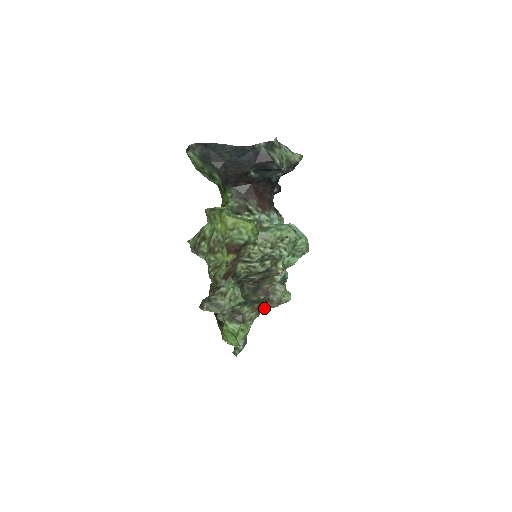
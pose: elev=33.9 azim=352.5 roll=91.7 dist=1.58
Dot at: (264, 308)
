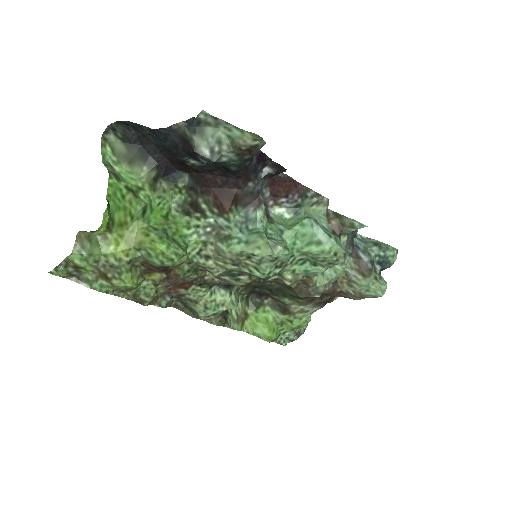
Dot at: (341, 296)
